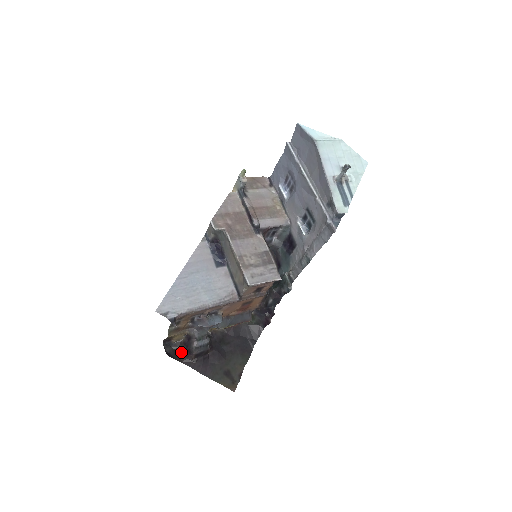
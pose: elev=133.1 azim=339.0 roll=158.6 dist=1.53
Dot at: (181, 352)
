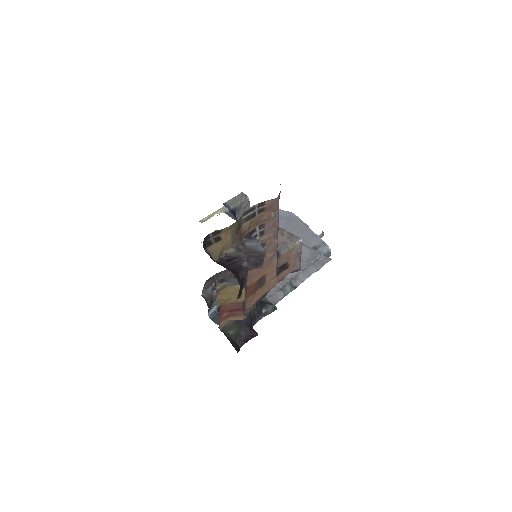
Dot at: occluded
